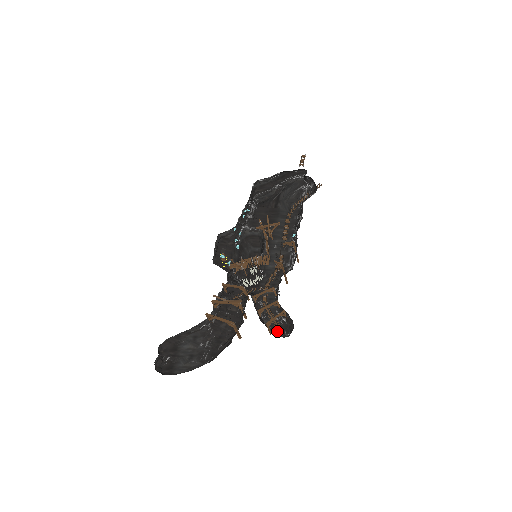
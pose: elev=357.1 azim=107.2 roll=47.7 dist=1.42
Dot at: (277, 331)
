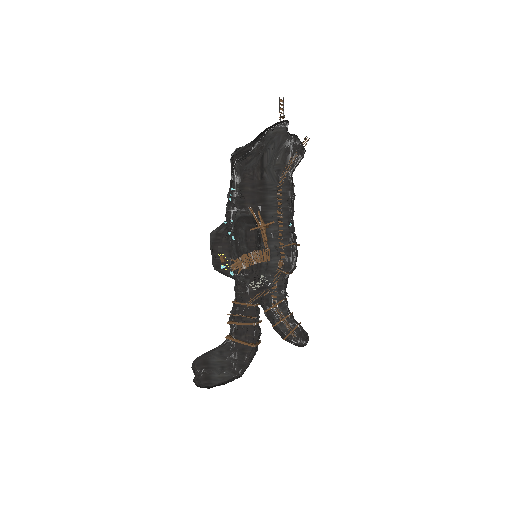
Dot at: (293, 338)
